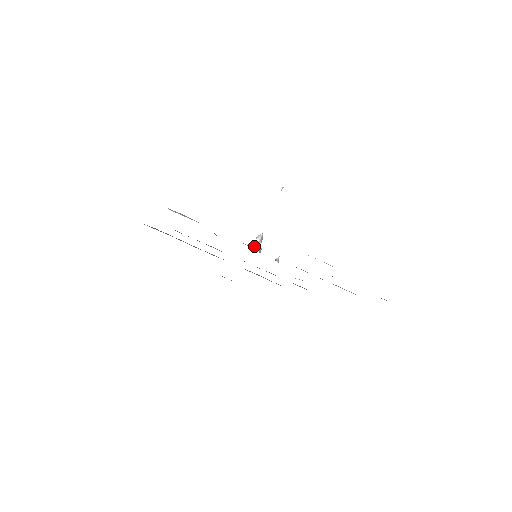
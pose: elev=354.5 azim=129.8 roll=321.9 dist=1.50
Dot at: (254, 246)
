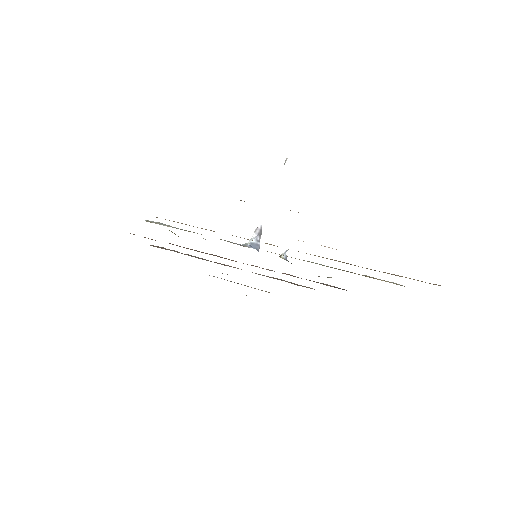
Dot at: (248, 243)
